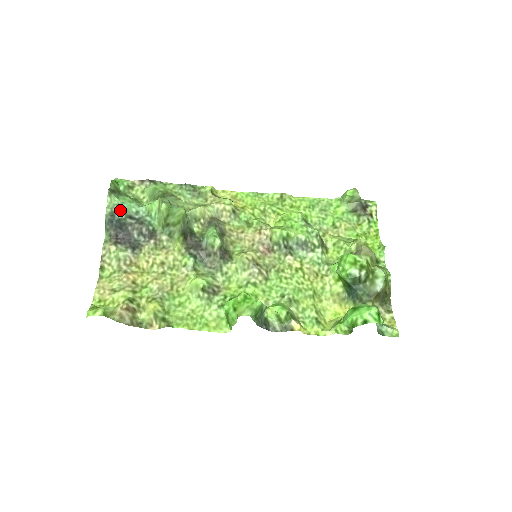
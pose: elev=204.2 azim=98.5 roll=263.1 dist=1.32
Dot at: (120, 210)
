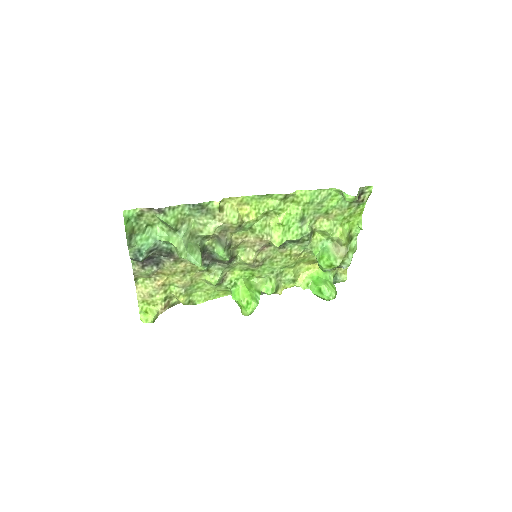
Dot at: (142, 253)
